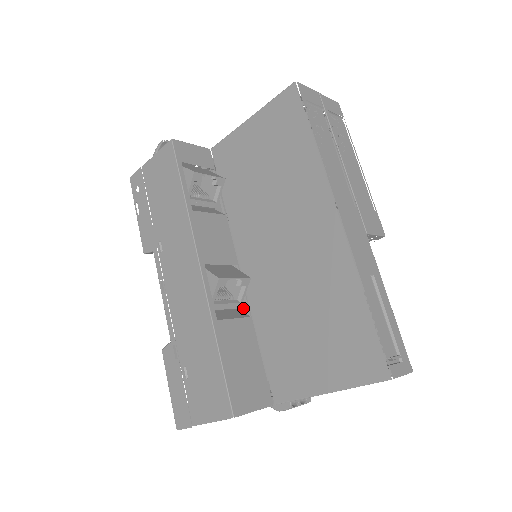
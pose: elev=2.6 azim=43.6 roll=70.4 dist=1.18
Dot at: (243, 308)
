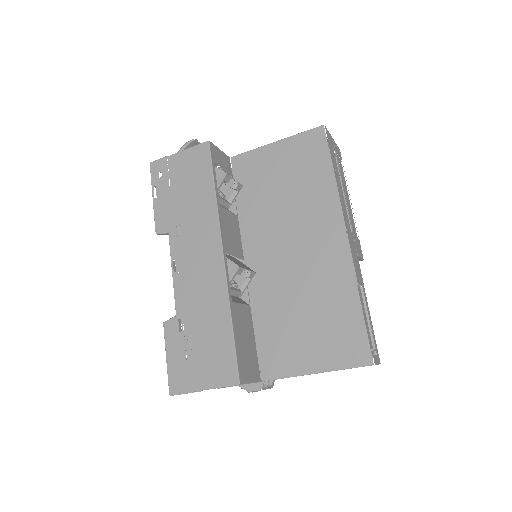
Dot at: occluded
